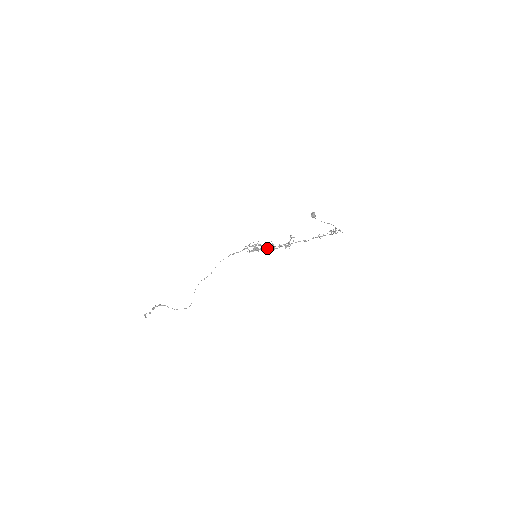
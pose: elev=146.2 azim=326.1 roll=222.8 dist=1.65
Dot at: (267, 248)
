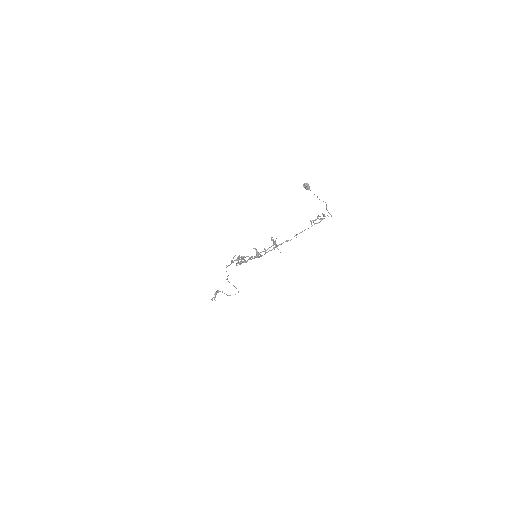
Dot at: (252, 258)
